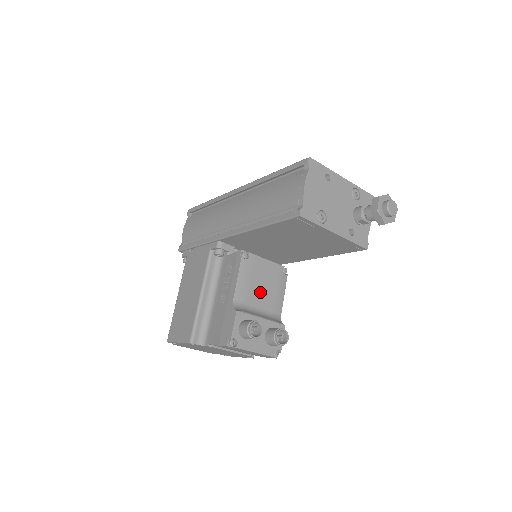
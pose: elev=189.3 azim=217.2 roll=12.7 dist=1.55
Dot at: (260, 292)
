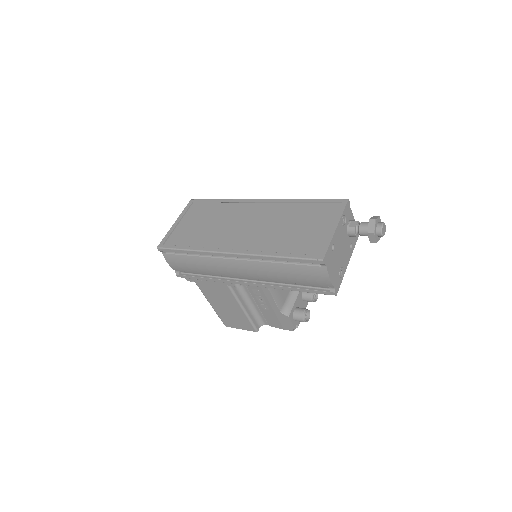
Dot at: occluded
